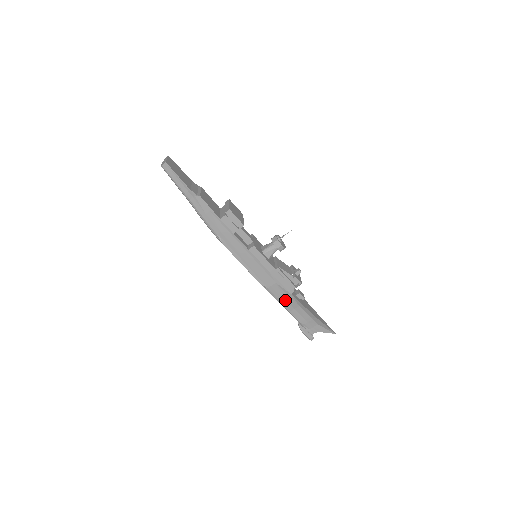
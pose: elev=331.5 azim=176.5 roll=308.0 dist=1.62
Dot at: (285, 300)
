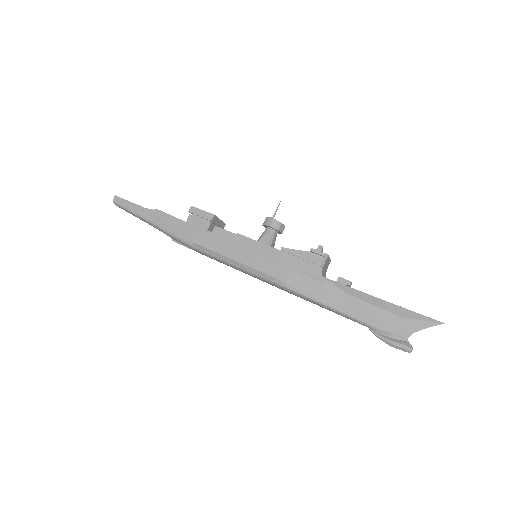
Dot at: (321, 292)
